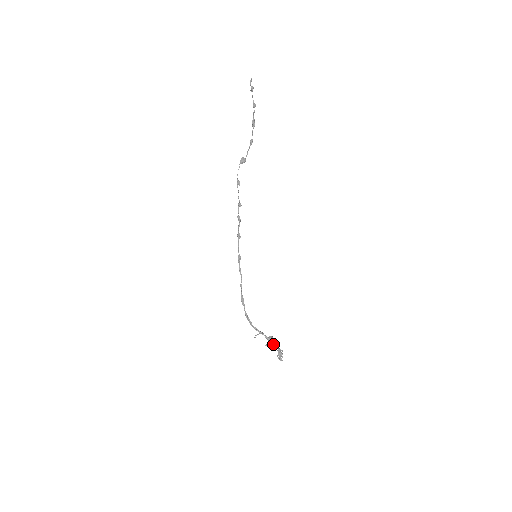
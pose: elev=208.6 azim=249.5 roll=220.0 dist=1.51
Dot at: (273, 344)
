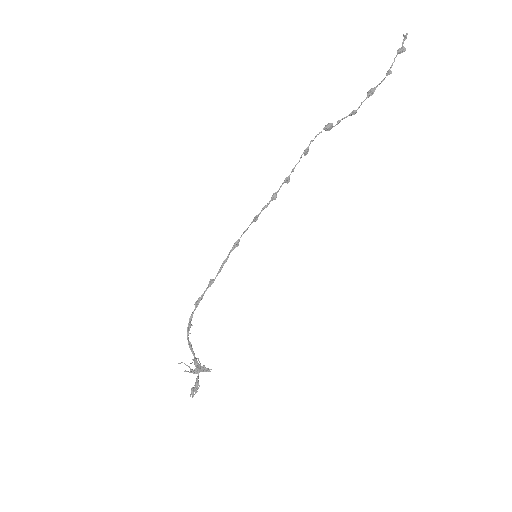
Dot at: (193, 370)
